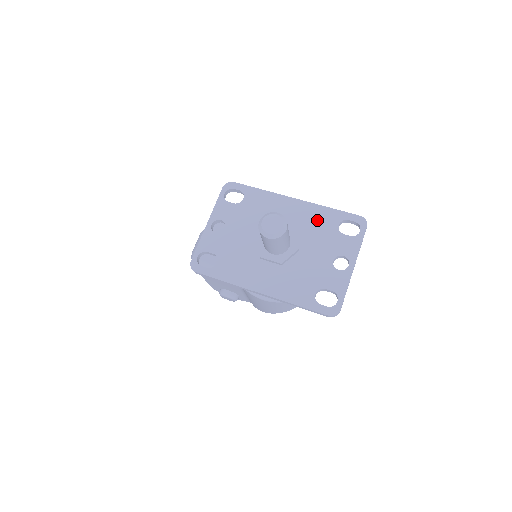
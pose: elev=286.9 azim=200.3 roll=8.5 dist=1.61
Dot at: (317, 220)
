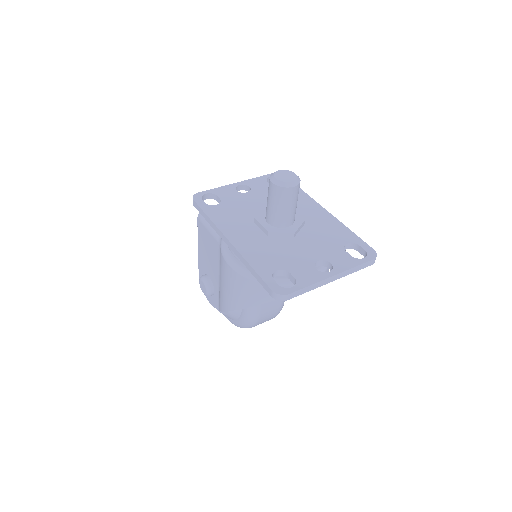
Dot at: (331, 230)
